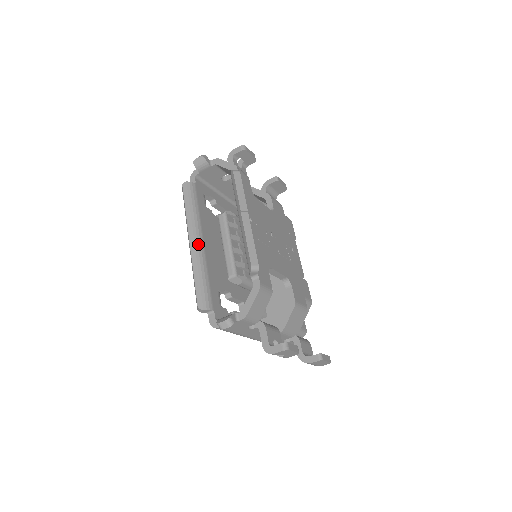
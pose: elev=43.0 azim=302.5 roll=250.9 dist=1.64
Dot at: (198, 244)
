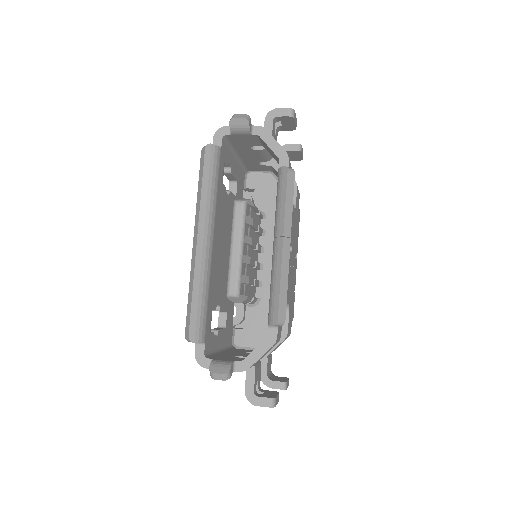
Dot at: (207, 246)
